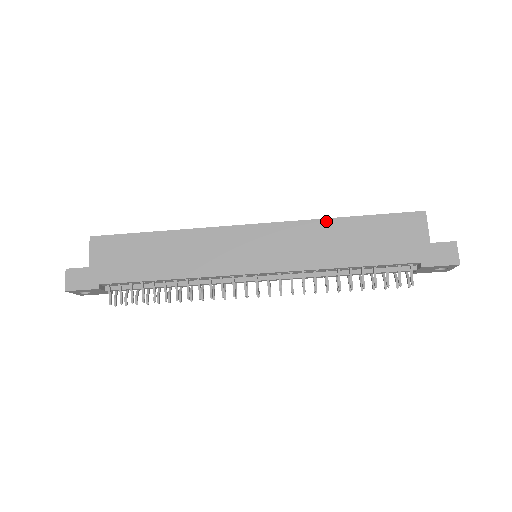
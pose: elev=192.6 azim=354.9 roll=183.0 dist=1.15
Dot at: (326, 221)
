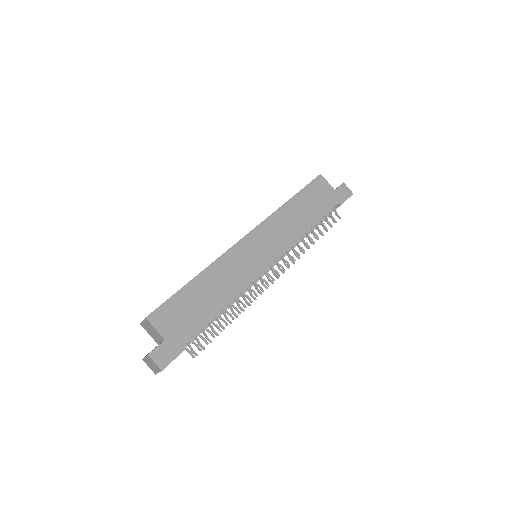
Dot at: (282, 208)
